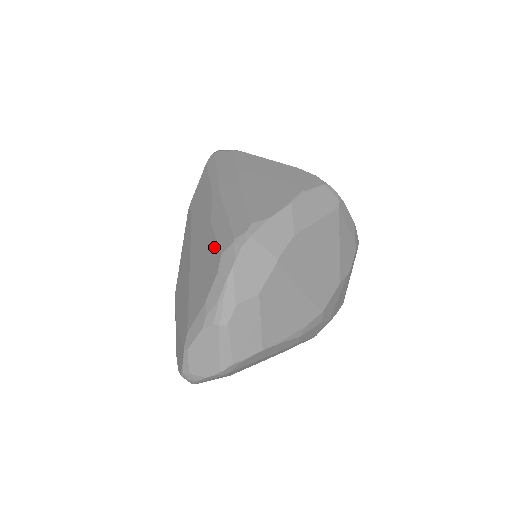
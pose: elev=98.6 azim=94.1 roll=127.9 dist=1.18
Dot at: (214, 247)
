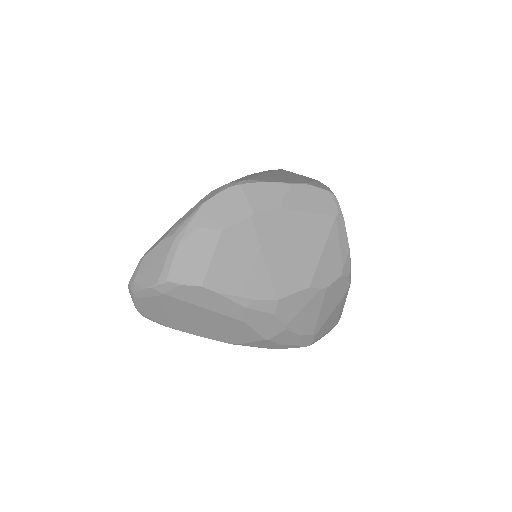
Dot at: occluded
